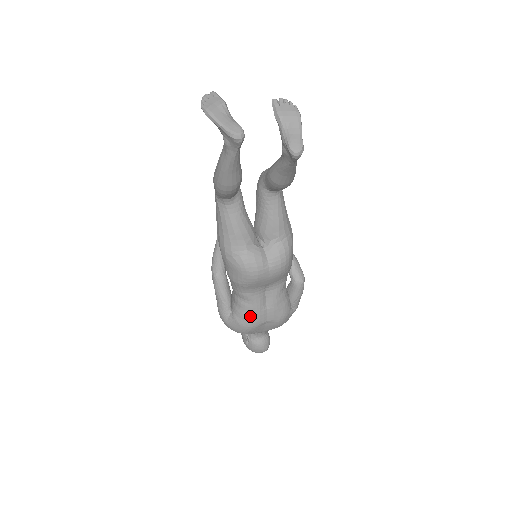
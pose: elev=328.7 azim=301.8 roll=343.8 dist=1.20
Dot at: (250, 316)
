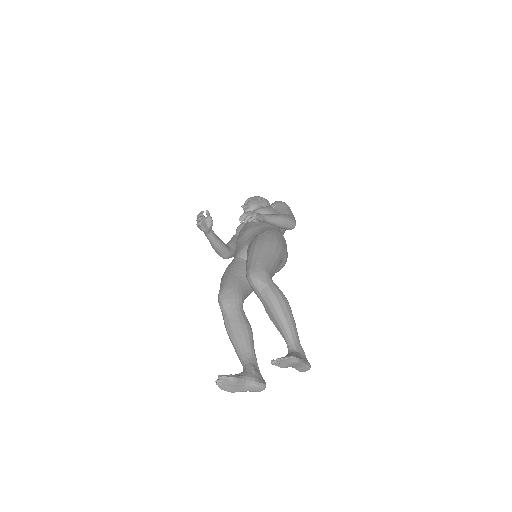
Dot at: occluded
